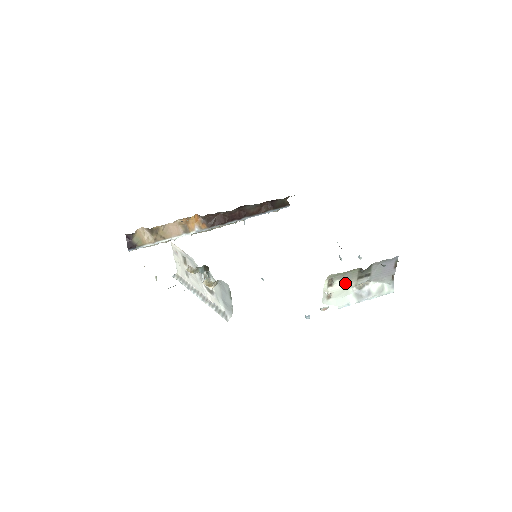
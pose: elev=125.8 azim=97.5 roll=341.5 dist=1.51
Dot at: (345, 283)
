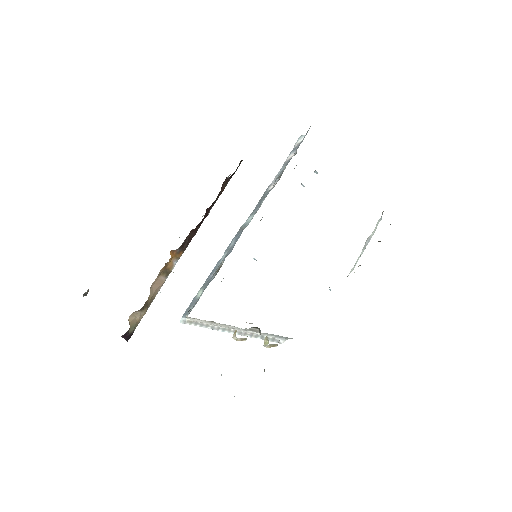
Dot at: occluded
